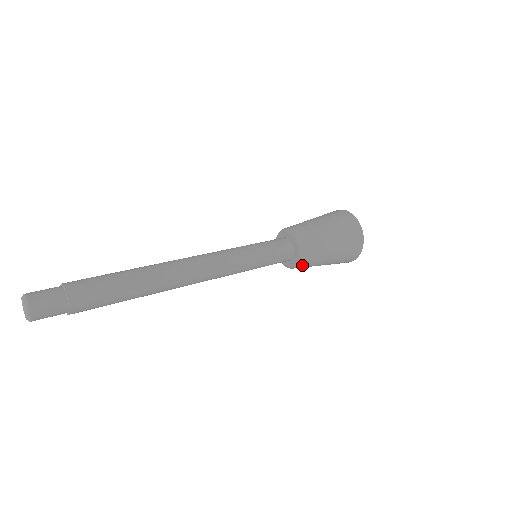
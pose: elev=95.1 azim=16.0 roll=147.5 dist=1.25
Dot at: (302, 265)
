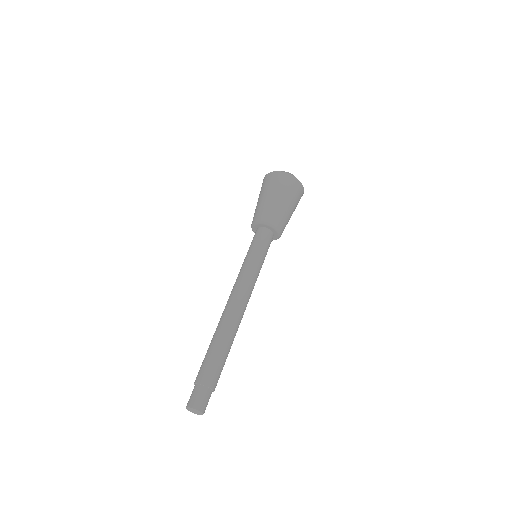
Dot at: (282, 231)
